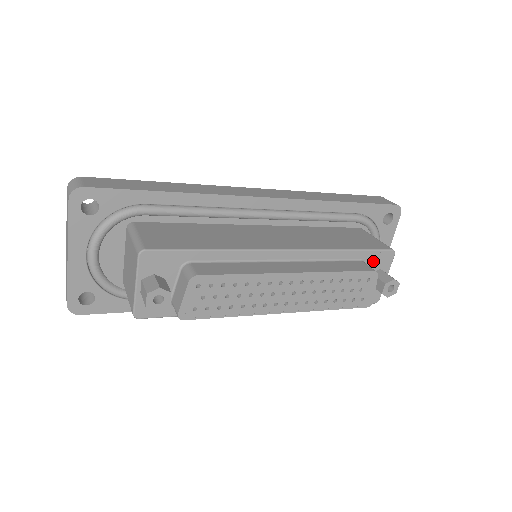
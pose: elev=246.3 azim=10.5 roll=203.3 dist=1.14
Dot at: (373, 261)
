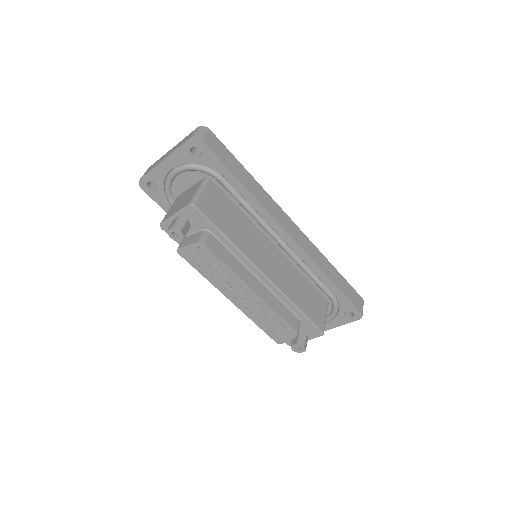
Dot at: (306, 326)
